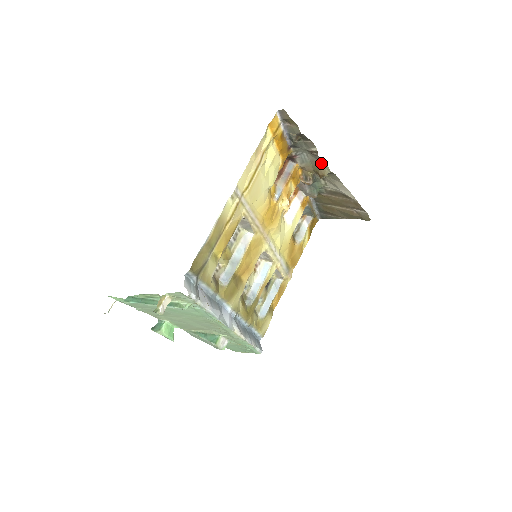
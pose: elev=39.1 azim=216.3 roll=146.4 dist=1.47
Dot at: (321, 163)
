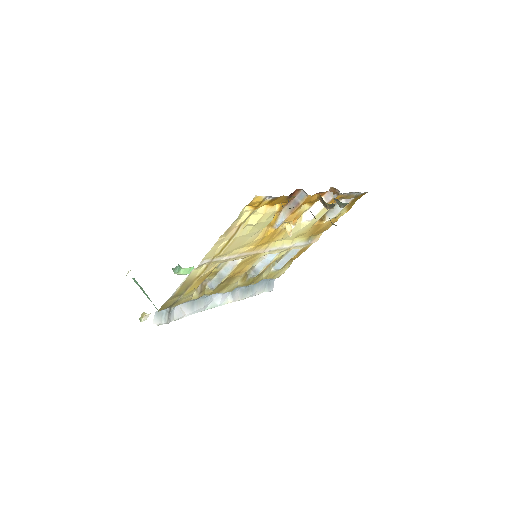
Dot at: occluded
